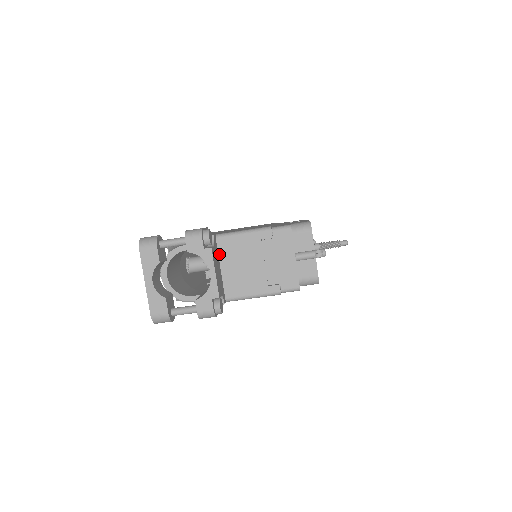
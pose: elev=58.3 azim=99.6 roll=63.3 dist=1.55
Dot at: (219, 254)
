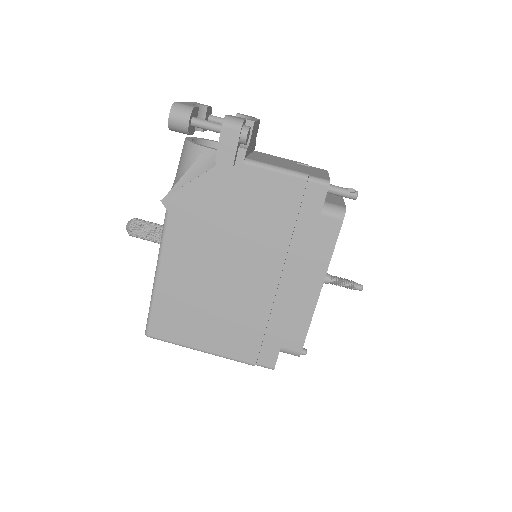
Dot at: (253, 152)
